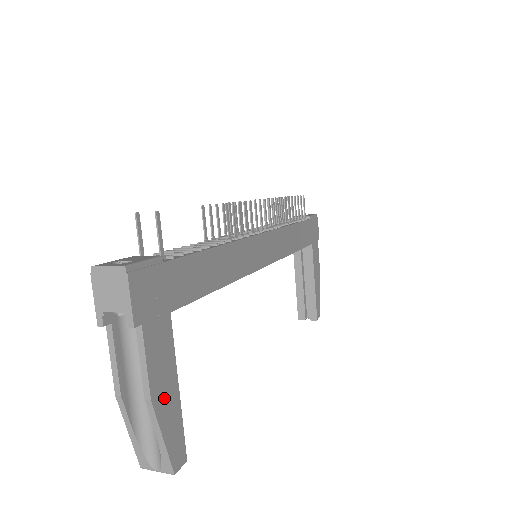
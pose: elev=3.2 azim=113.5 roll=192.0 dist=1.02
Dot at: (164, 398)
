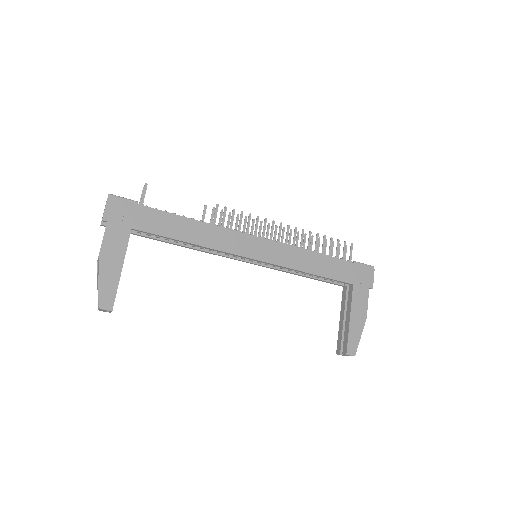
Dot at: (109, 264)
